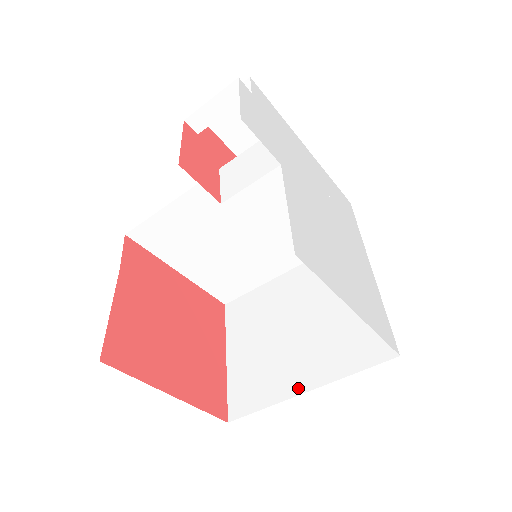
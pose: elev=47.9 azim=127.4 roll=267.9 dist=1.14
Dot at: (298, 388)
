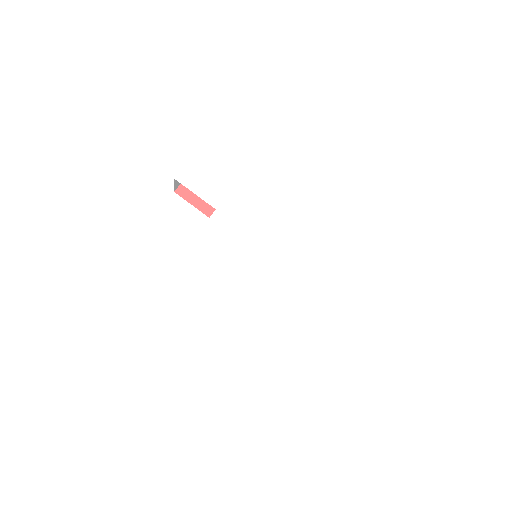
Dot at: occluded
